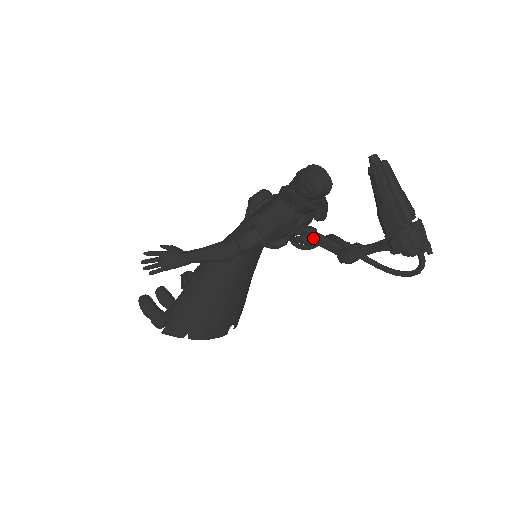
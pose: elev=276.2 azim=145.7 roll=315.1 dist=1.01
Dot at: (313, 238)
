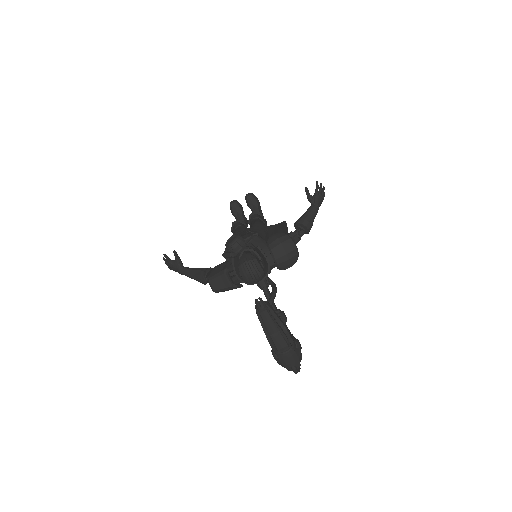
Dot at: (263, 290)
